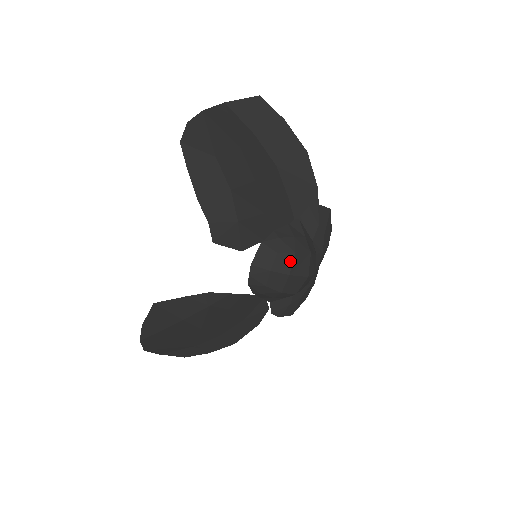
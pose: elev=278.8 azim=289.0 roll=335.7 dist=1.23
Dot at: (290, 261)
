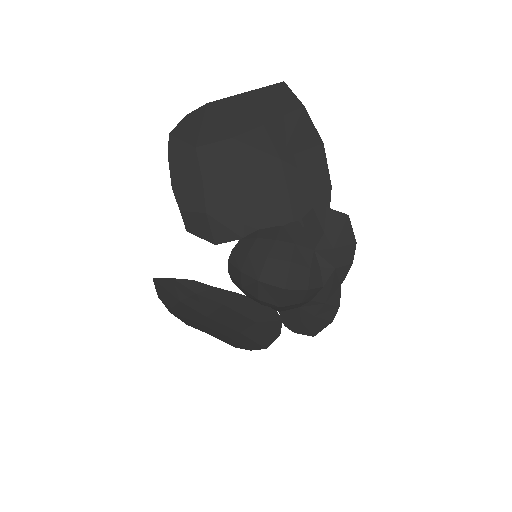
Dot at: (260, 265)
